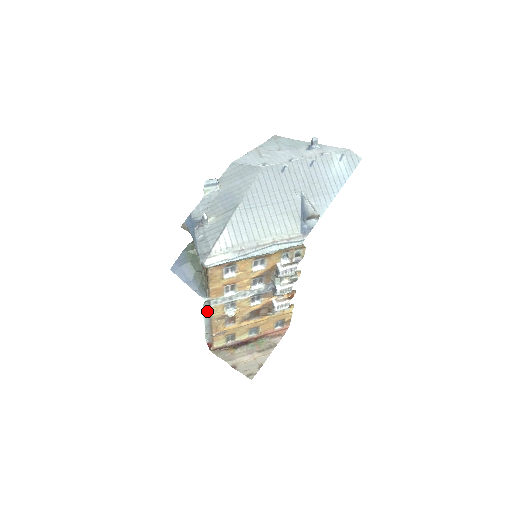
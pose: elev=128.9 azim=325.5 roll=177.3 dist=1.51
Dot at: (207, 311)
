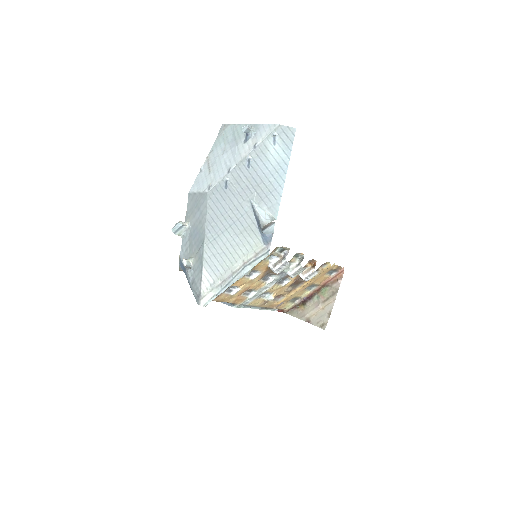
Dot at: (248, 306)
